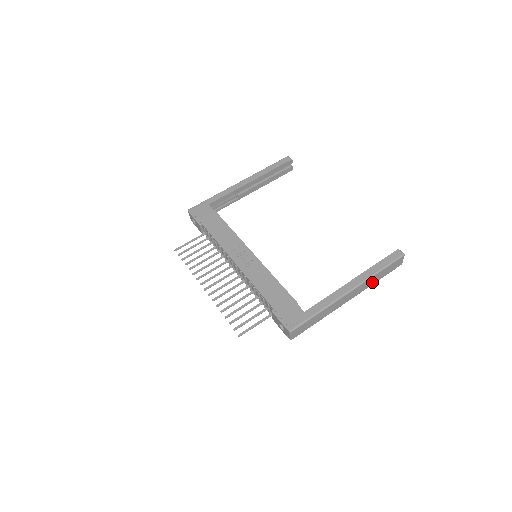
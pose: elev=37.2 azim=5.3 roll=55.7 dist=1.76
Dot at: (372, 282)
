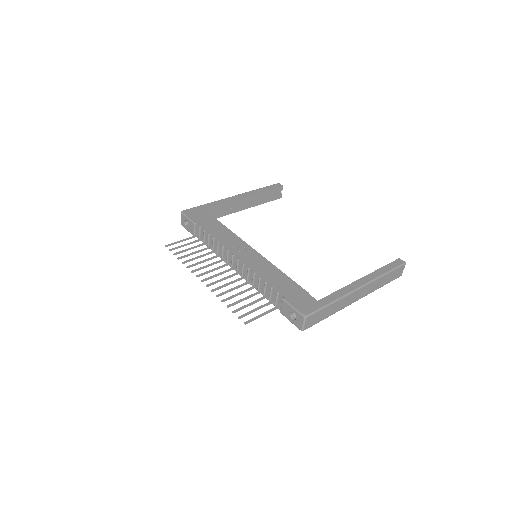
Dot at: (377, 286)
